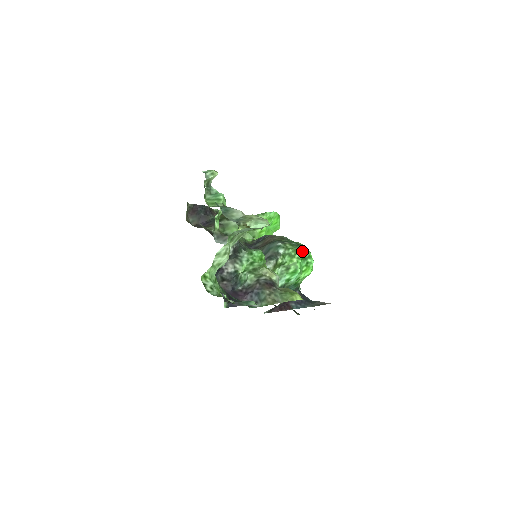
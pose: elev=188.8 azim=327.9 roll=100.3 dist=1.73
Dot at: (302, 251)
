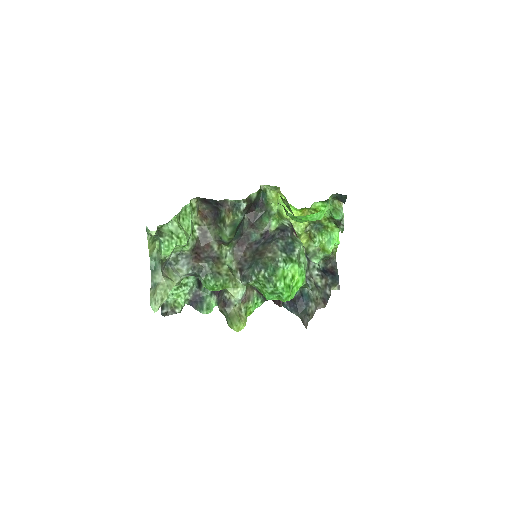
Dot at: (270, 288)
